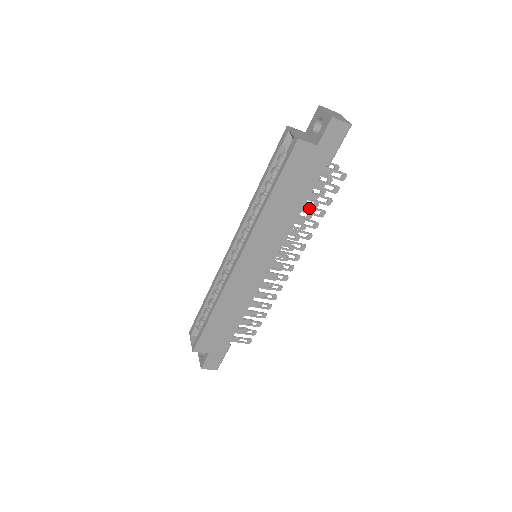
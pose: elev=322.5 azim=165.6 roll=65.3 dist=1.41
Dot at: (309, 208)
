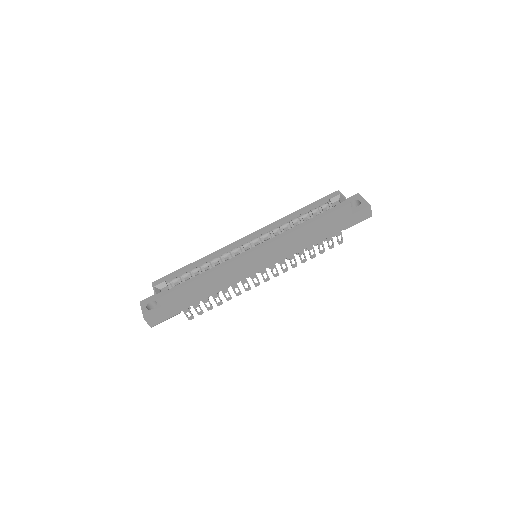
Dot at: (312, 247)
